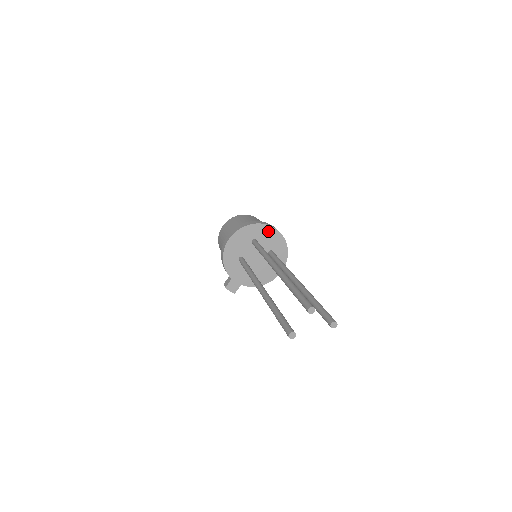
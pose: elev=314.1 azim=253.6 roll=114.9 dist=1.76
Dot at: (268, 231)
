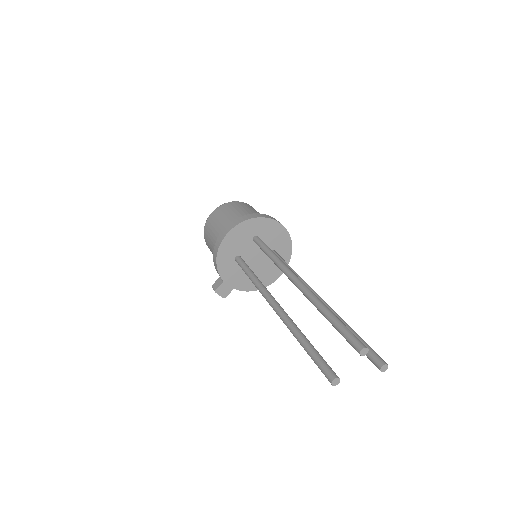
Dot at: (273, 227)
